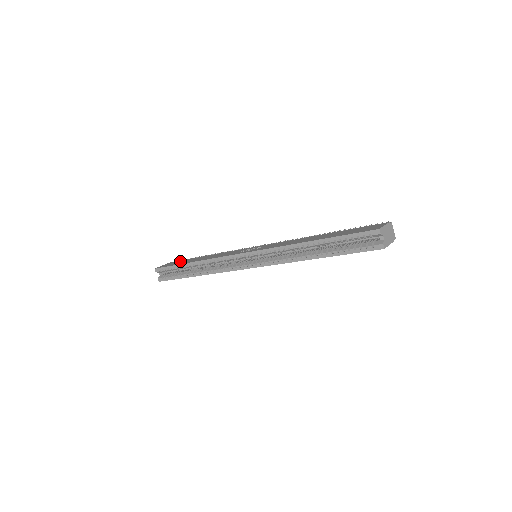
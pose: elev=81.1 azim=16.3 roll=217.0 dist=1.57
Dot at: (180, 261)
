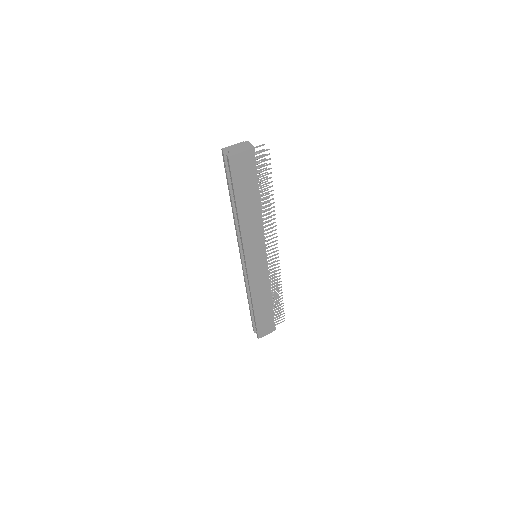
Dot at: occluded
